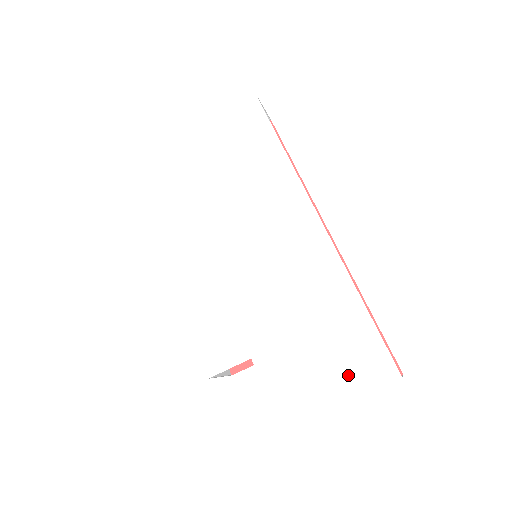
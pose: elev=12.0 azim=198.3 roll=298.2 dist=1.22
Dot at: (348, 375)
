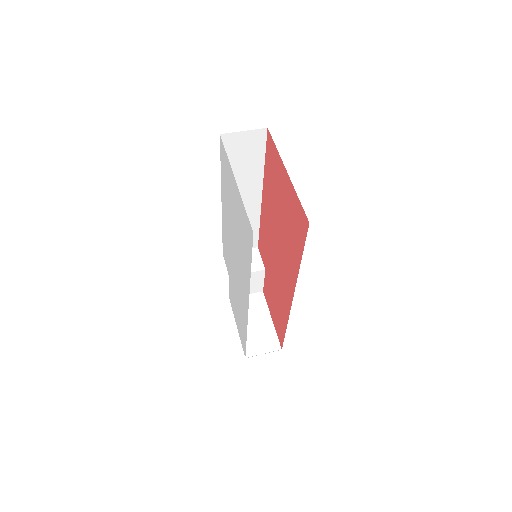
Dot at: (239, 331)
